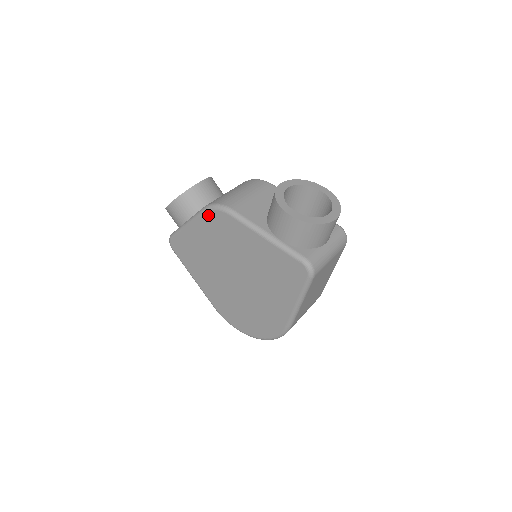
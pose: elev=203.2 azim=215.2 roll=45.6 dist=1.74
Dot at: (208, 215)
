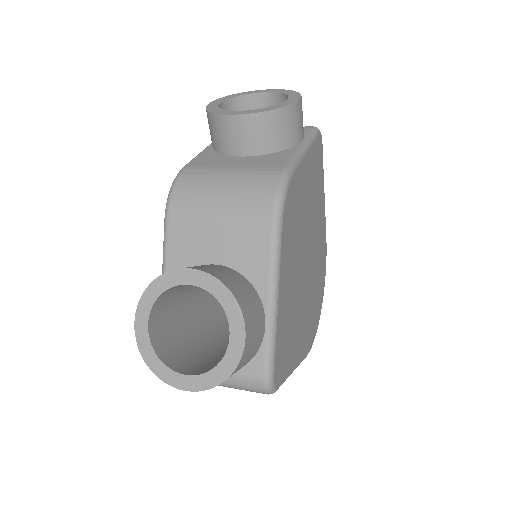
Dot at: occluded
